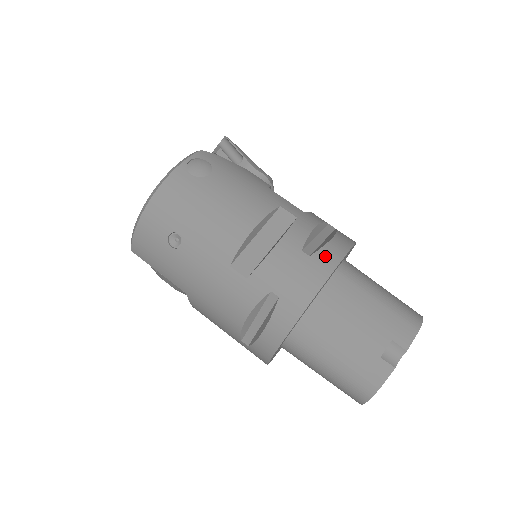
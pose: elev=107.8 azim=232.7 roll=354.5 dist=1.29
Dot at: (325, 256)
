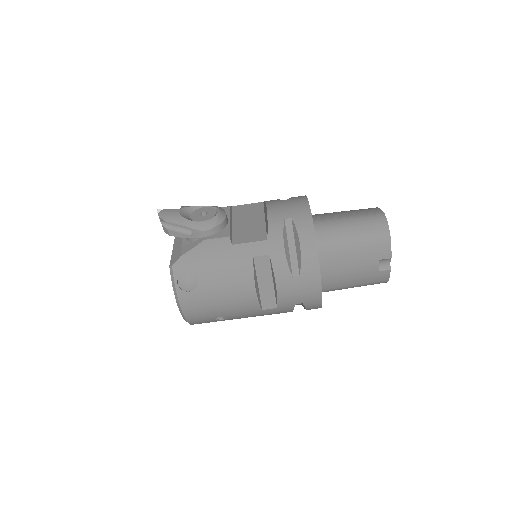
Dot at: (308, 267)
